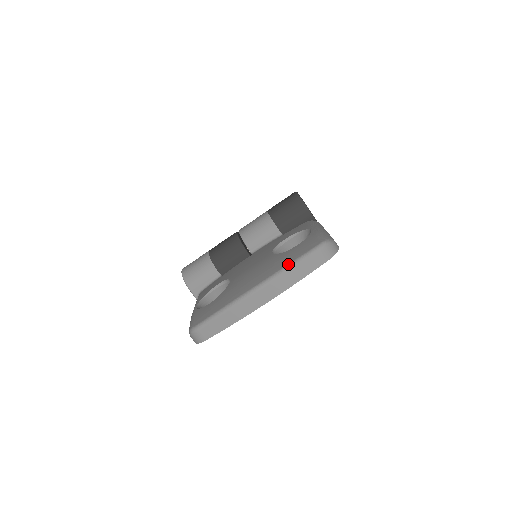
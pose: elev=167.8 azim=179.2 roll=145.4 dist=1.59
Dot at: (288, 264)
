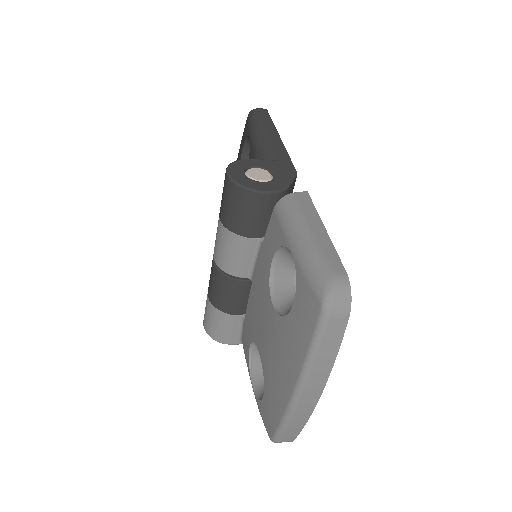
Dot at: (306, 355)
